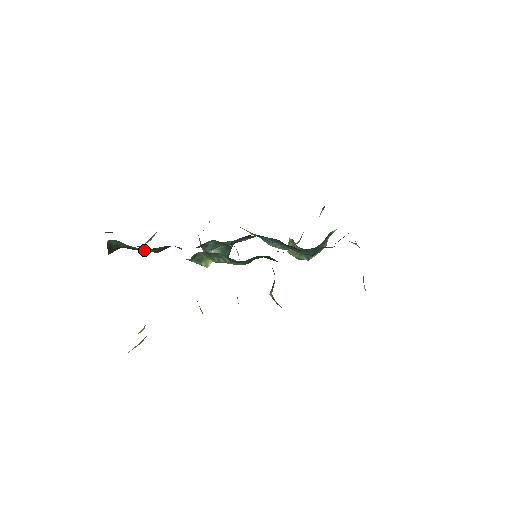
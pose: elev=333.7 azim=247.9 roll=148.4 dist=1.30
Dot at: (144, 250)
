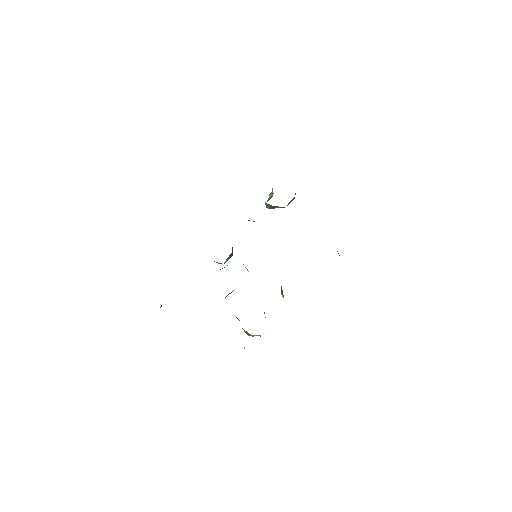
Dot at: occluded
